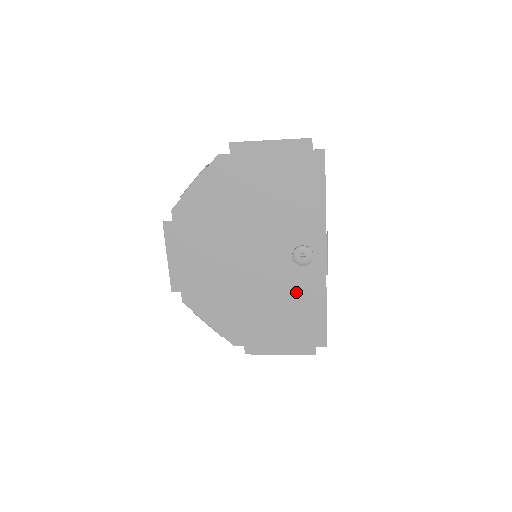
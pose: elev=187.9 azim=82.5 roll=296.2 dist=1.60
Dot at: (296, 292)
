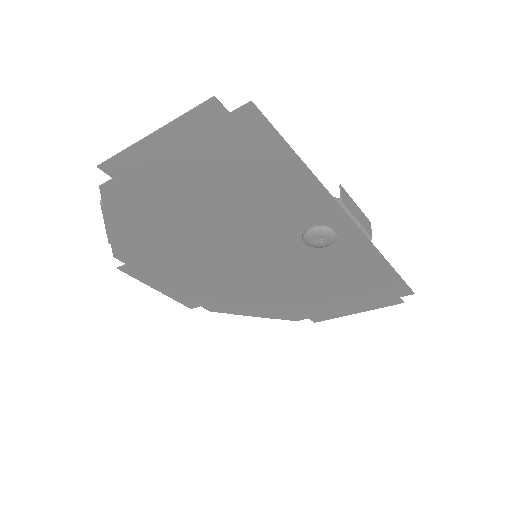
Dot at: (337, 268)
